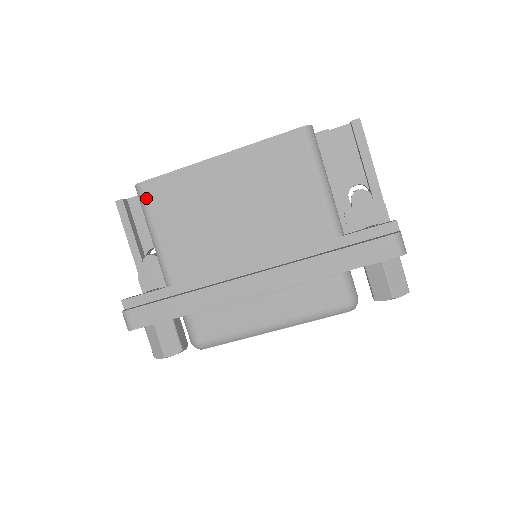
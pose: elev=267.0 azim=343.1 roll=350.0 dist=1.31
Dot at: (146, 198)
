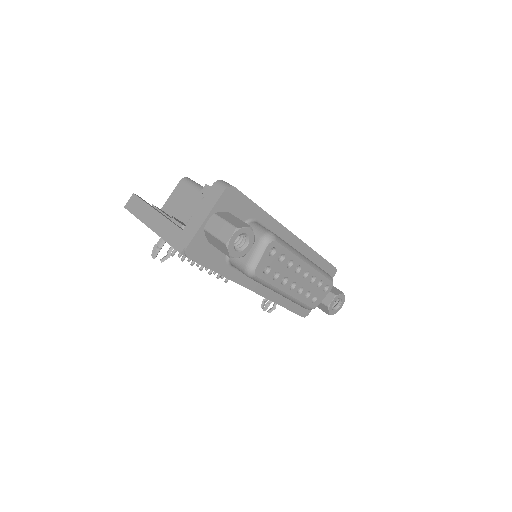
Dot at: occluded
